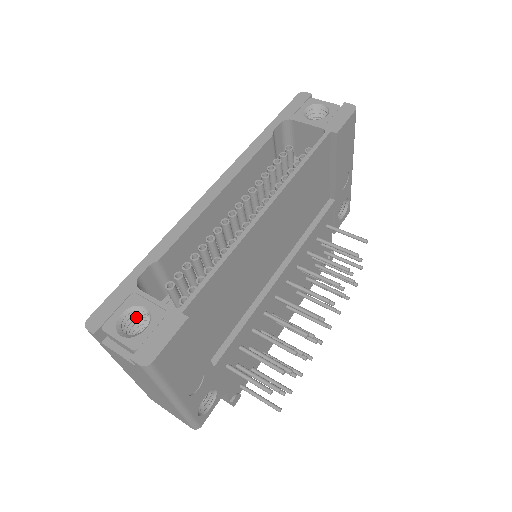
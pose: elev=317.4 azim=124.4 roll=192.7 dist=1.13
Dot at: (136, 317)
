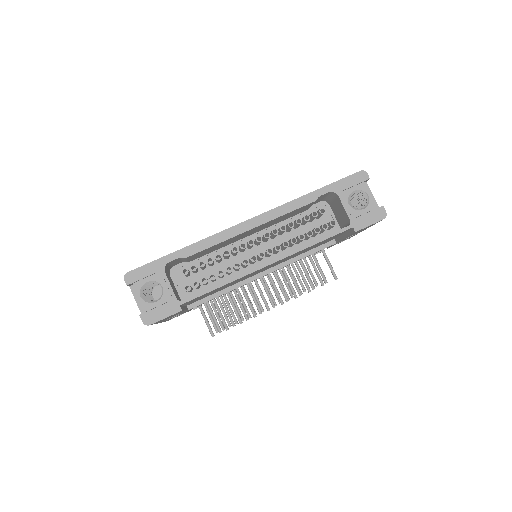
Dot at: occluded
